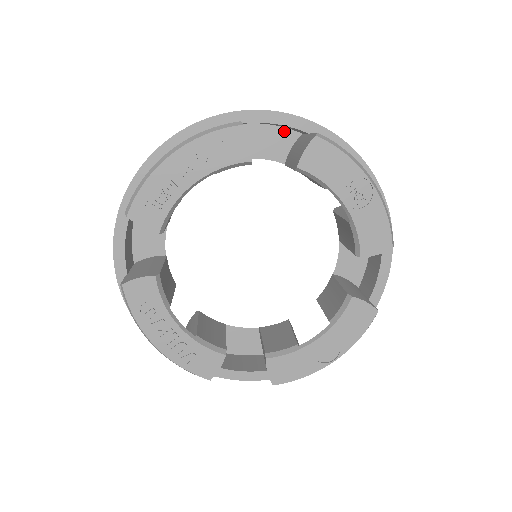
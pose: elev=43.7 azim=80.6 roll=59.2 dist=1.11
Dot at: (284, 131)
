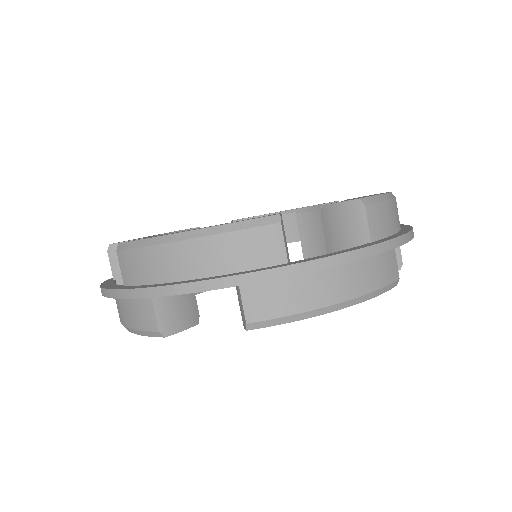
Dot at: (201, 234)
